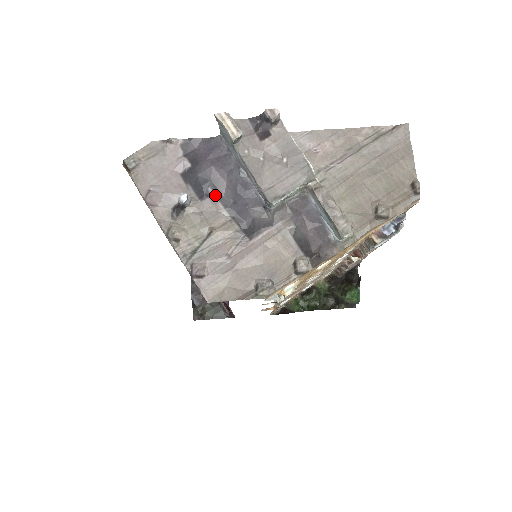
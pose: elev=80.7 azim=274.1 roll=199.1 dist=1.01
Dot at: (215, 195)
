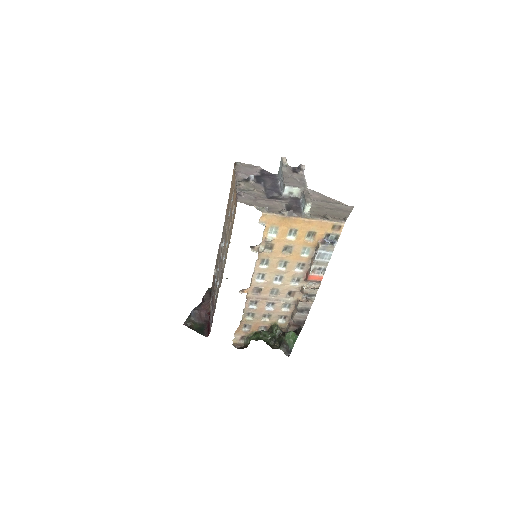
Dot at: (263, 185)
